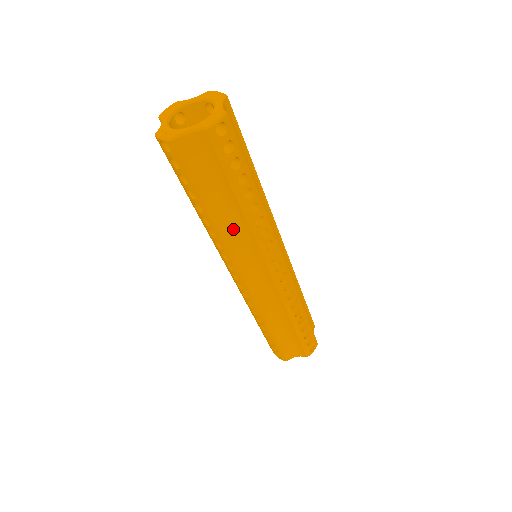
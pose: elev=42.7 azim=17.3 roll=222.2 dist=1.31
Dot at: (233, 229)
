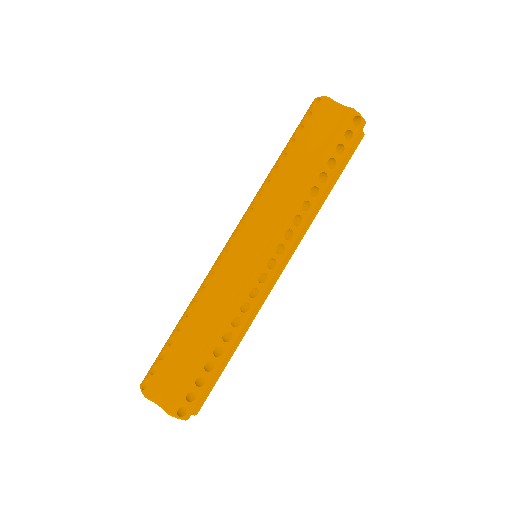
Dot at: (285, 192)
